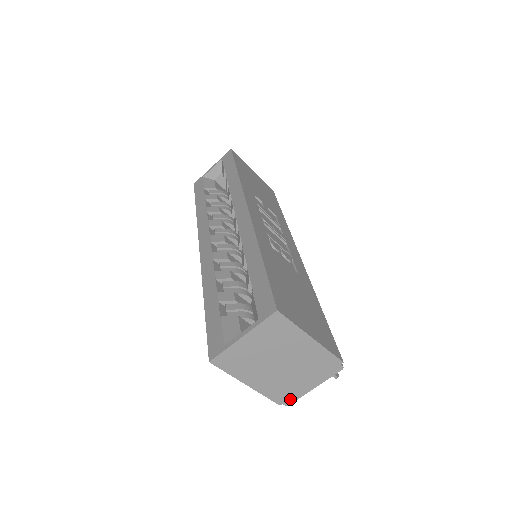
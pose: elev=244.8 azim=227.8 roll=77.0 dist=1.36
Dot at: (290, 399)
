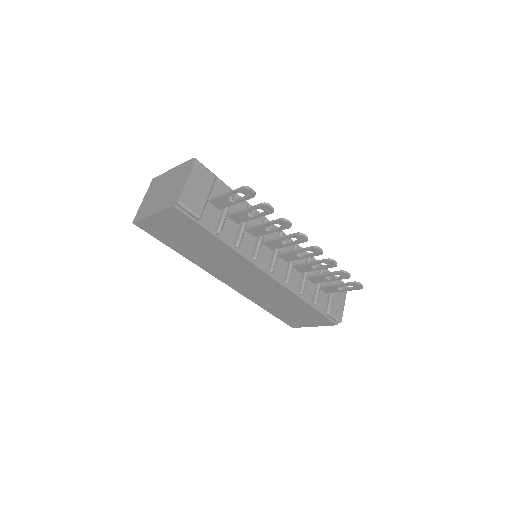
Dot at: (177, 198)
